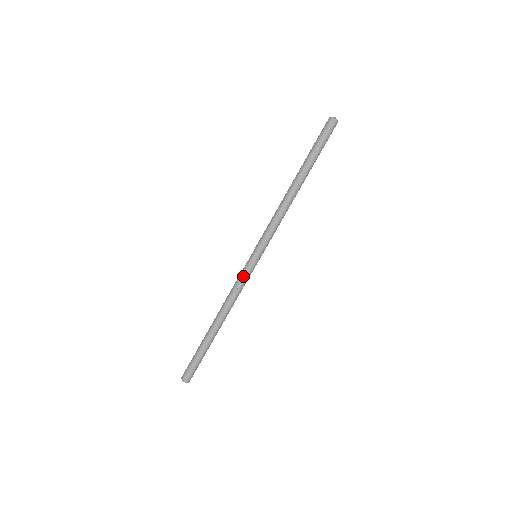
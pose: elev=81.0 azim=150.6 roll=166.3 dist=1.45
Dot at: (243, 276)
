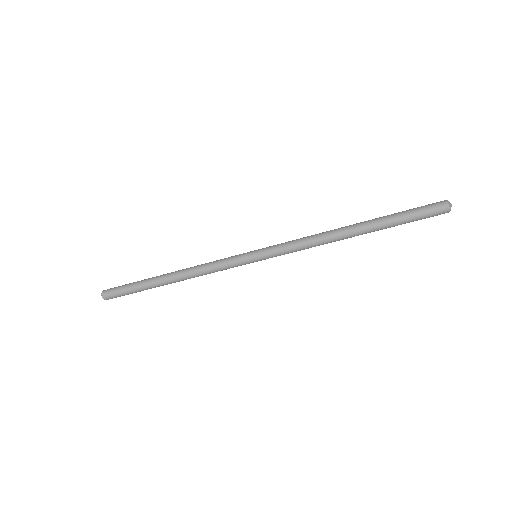
Dot at: (230, 267)
